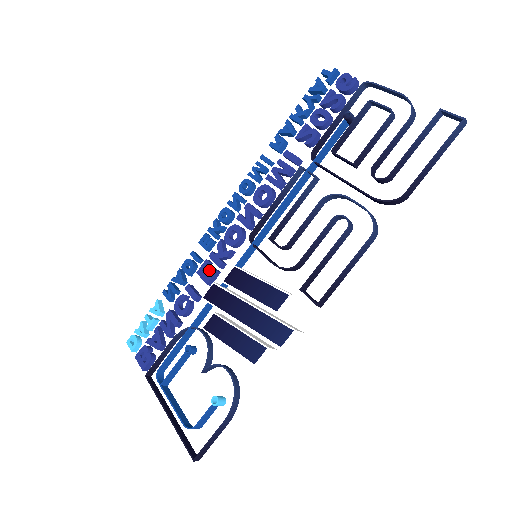
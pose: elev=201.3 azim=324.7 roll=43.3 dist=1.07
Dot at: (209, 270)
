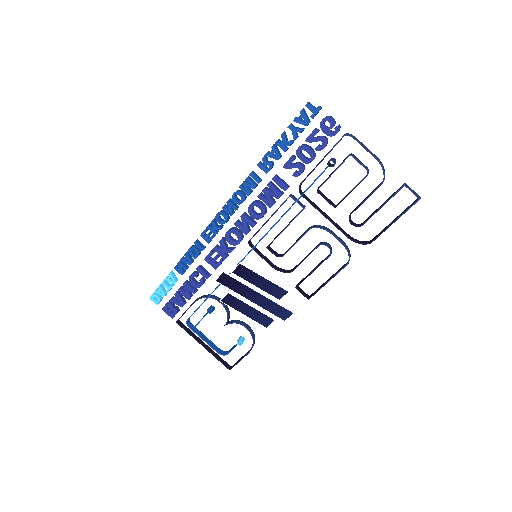
Dot at: occluded
